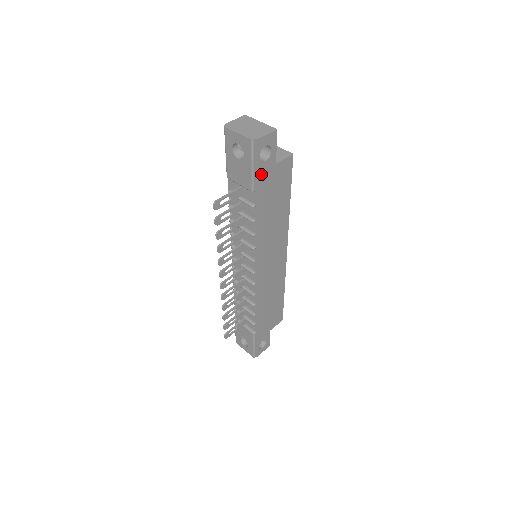
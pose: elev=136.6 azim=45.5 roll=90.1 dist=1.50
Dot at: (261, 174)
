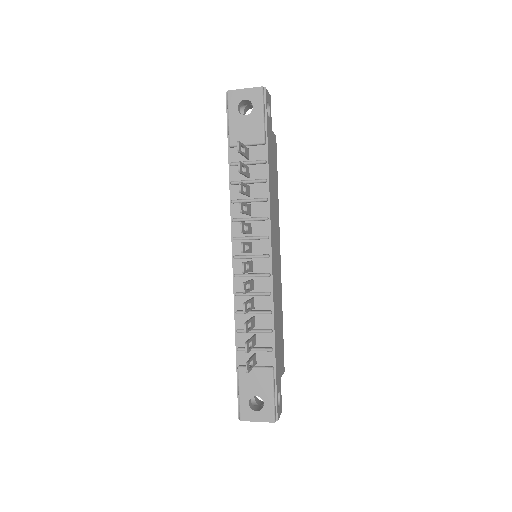
Dot at: (268, 128)
